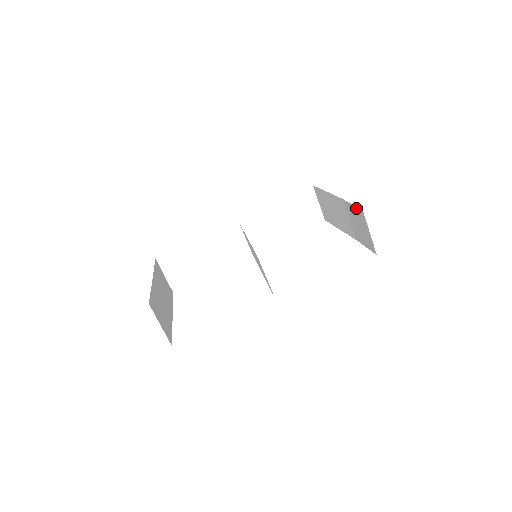
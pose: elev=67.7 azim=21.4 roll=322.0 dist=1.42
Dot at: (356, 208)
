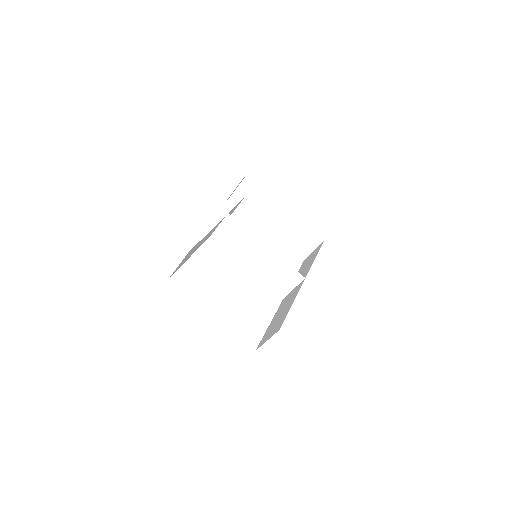
Dot at: (314, 234)
